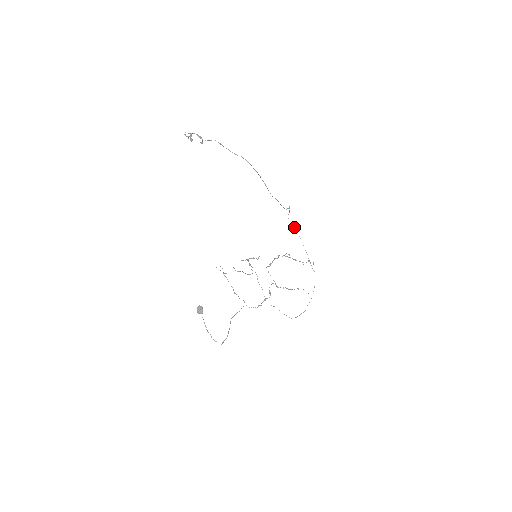
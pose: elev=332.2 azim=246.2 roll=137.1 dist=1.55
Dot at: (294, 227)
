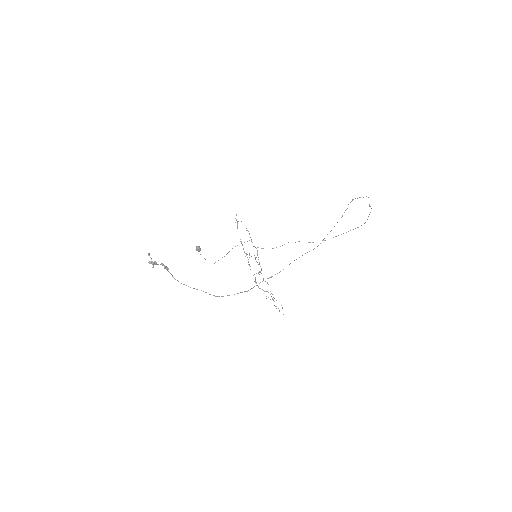
Dot at: occluded
